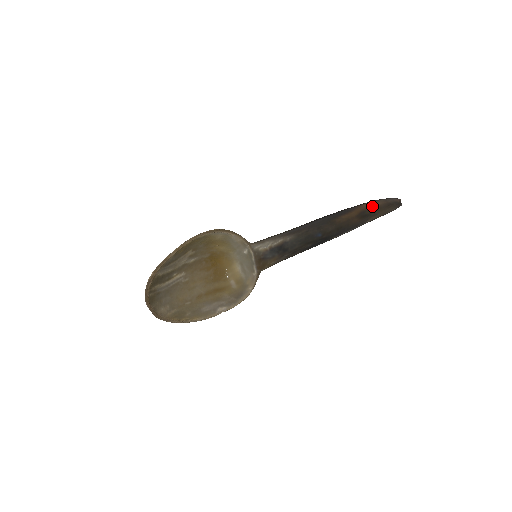
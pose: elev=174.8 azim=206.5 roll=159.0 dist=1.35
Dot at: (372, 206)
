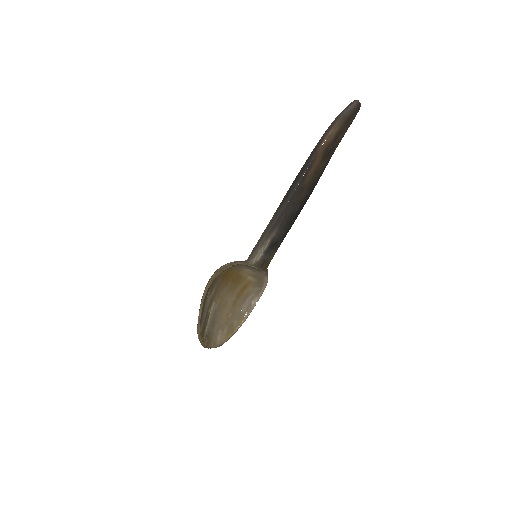
Dot at: (332, 137)
